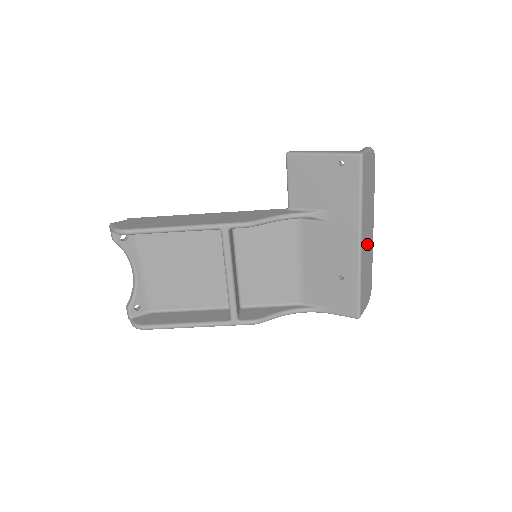
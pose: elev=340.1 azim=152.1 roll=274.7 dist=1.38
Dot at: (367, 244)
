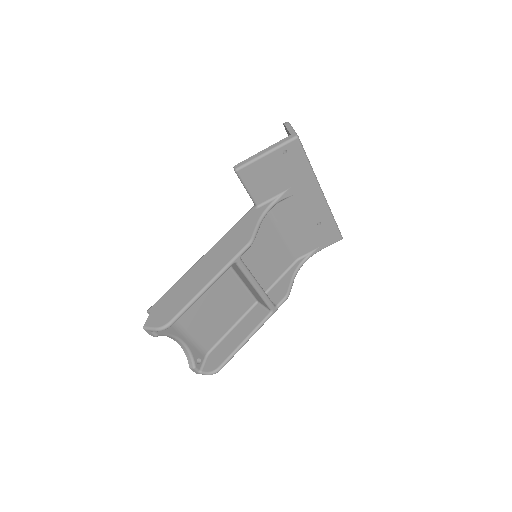
Dot at: occluded
